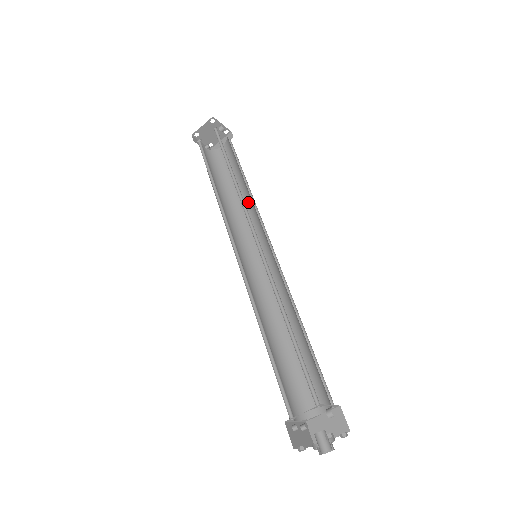
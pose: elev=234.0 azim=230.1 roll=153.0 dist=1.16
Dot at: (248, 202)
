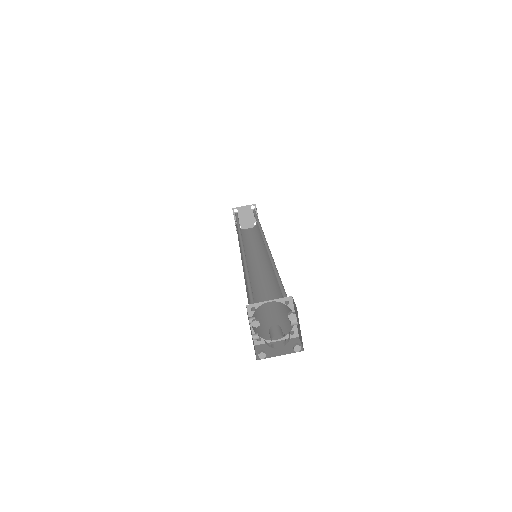
Dot at: (258, 247)
